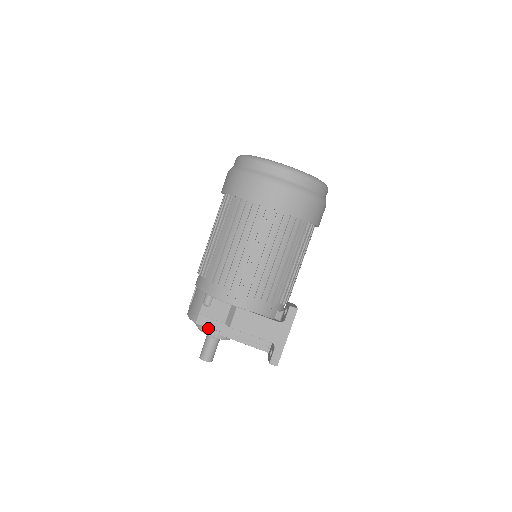
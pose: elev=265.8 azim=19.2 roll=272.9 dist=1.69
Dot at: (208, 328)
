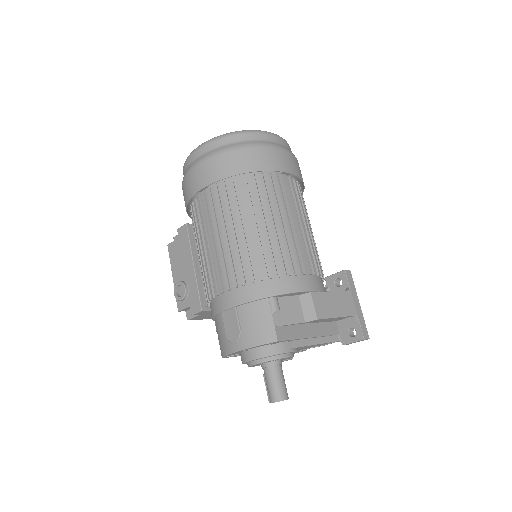
Dot at: (281, 347)
